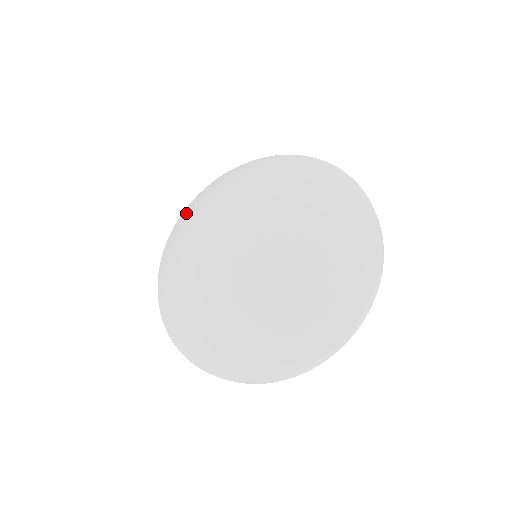
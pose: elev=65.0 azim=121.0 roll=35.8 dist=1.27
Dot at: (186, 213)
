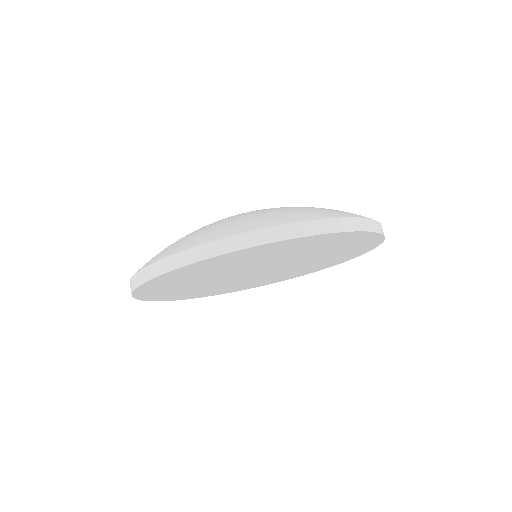
Dot at: occluded
